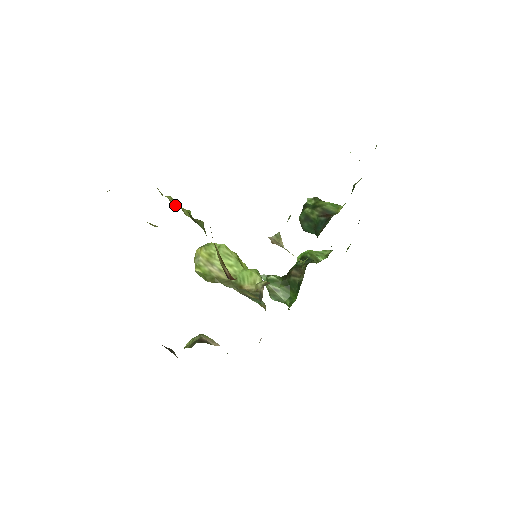
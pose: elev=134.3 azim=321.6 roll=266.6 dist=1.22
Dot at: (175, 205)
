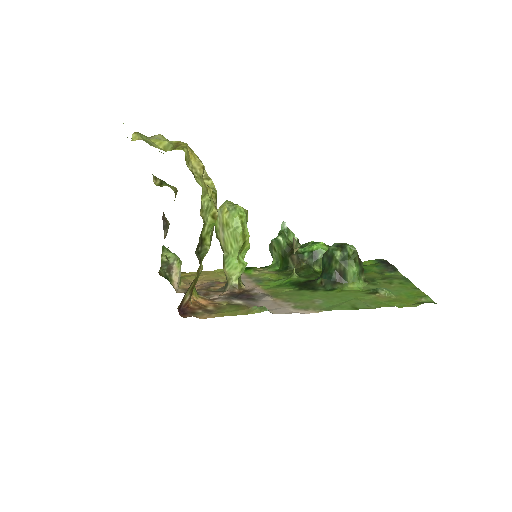
Dot at: (205, 214)
